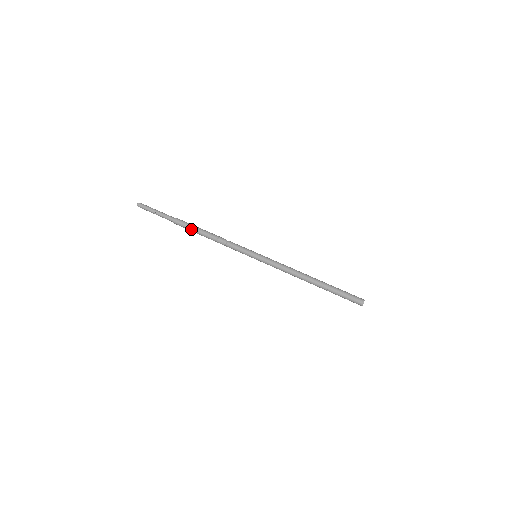
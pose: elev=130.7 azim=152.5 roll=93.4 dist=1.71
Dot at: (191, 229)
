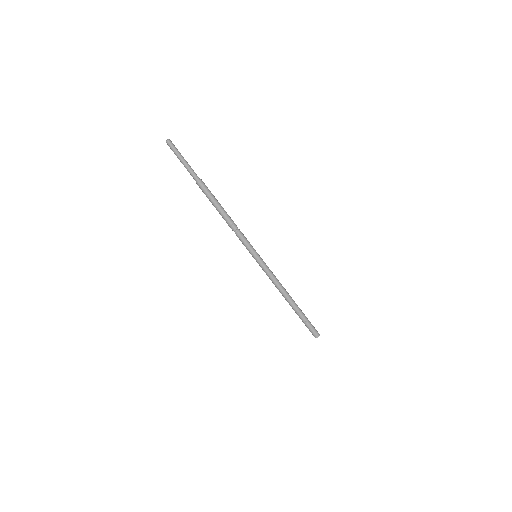
Dot at: (213, 198)
